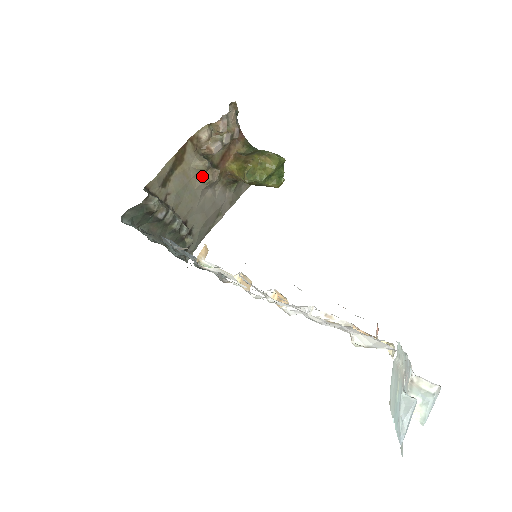
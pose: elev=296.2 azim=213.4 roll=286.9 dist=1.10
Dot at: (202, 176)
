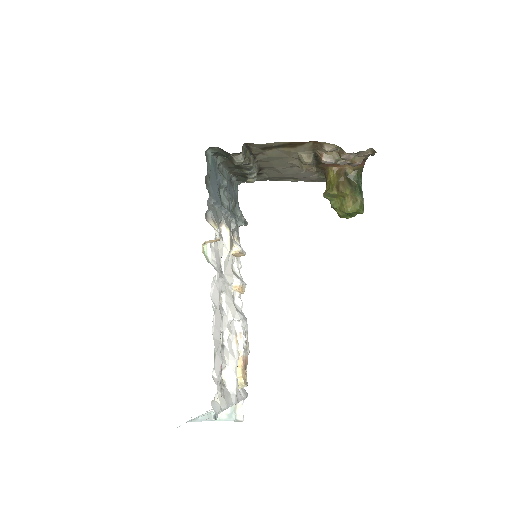
Dot at: (300, 162)
